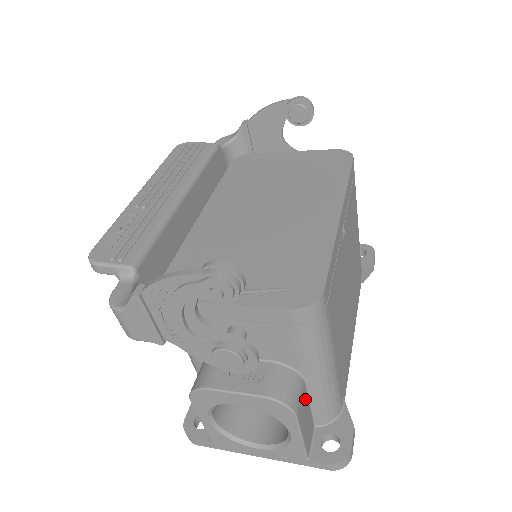
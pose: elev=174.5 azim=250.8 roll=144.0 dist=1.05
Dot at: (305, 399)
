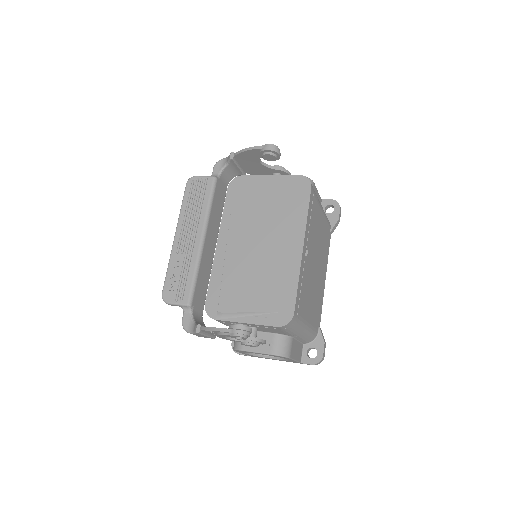
Dot at: (294, 343)
